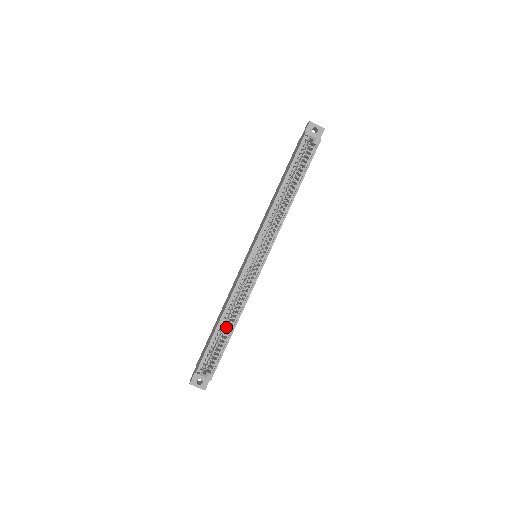
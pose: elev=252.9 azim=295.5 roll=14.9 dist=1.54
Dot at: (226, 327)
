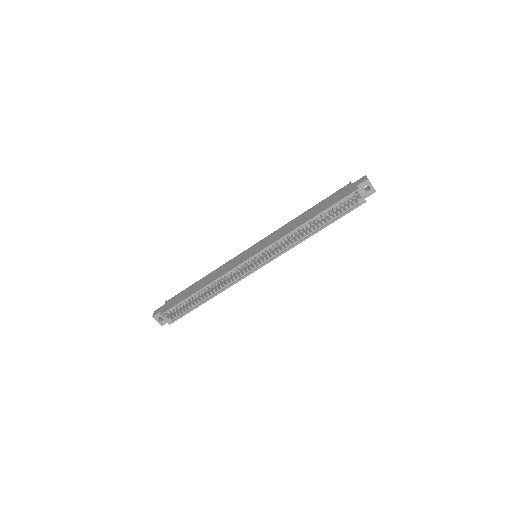
Dot at: (202, 293)
